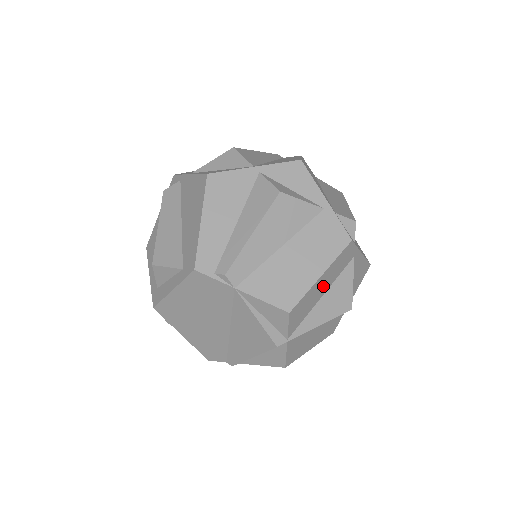
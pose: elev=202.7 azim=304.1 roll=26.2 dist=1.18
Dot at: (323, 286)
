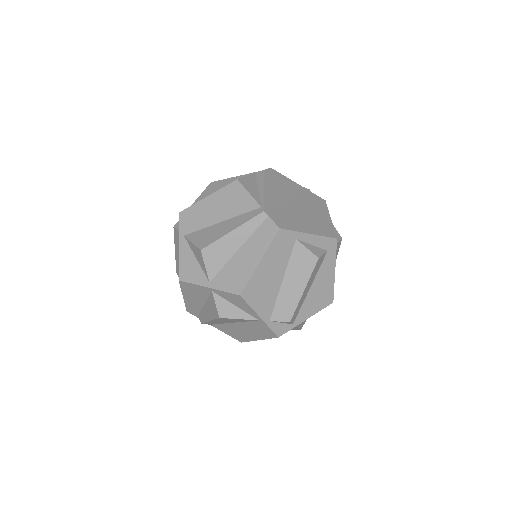
Dot at: occluded
